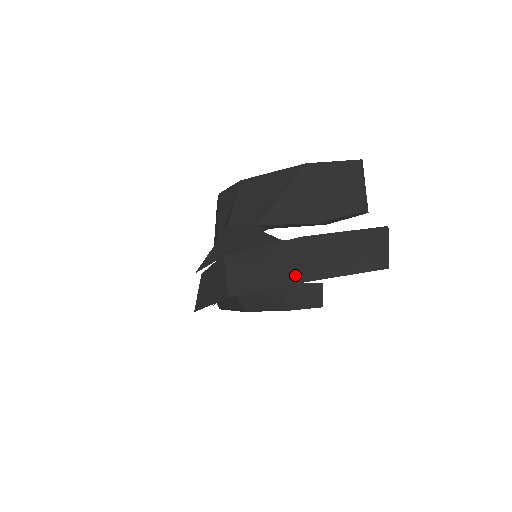
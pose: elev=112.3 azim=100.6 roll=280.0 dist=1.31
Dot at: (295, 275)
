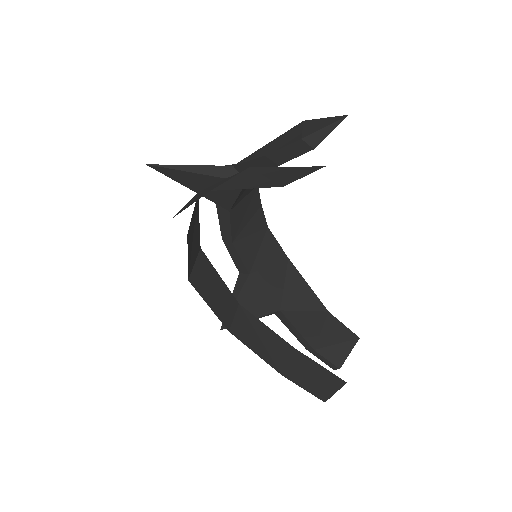
Dot at: occluded
